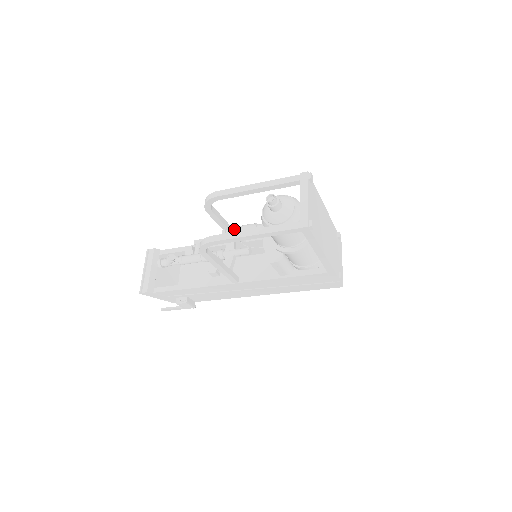
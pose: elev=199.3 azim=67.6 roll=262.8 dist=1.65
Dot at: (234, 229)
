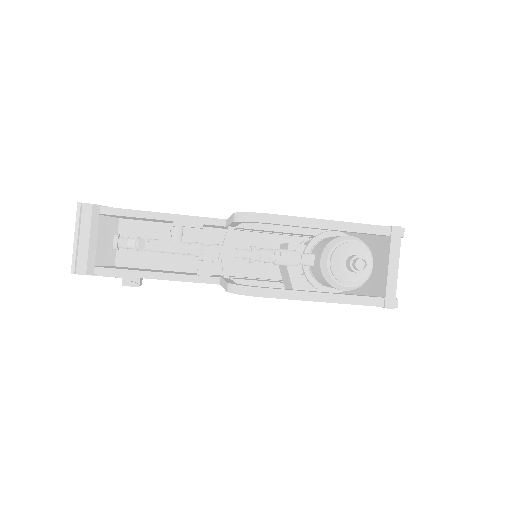
Dot at: (269, 254)
